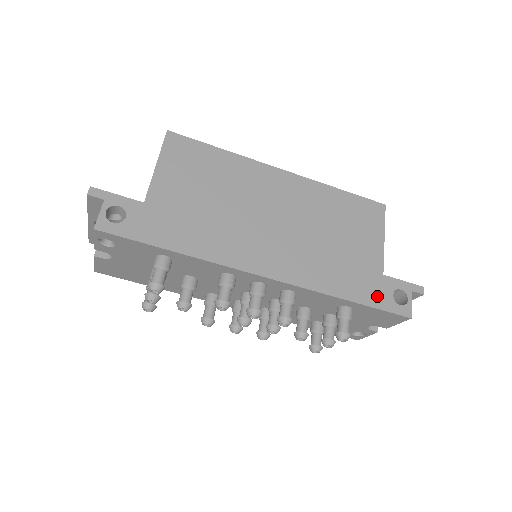
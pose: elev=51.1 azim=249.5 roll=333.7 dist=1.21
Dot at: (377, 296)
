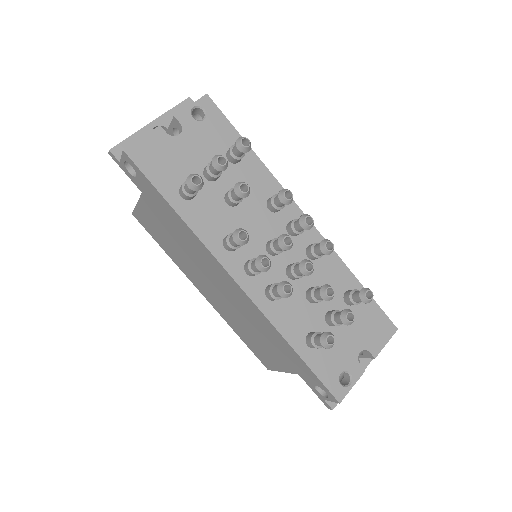
Dot at: occluded
